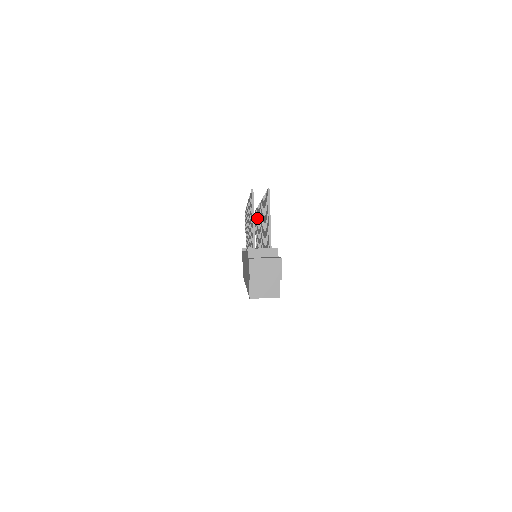
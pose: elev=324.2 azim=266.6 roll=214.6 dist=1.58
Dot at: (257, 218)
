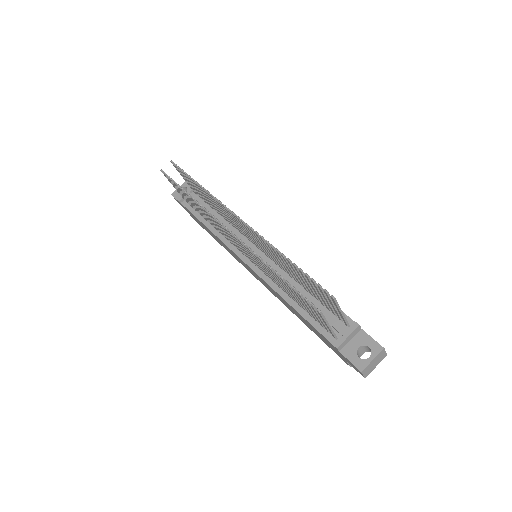
Dot at: occluded
